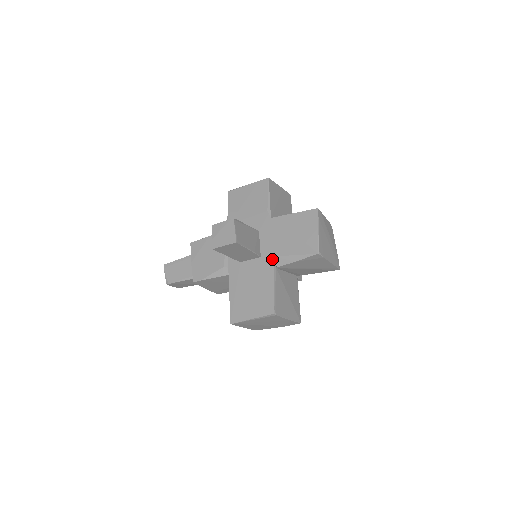
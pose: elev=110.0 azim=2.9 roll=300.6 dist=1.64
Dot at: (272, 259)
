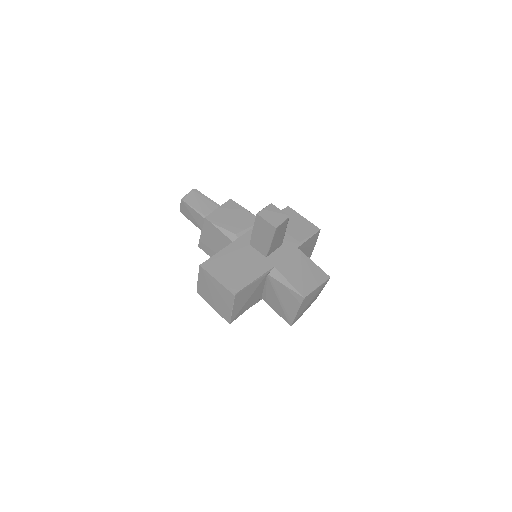
Dot at: (272, 267)
